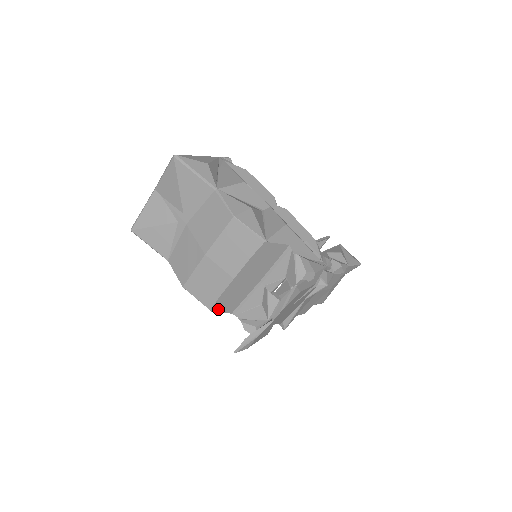
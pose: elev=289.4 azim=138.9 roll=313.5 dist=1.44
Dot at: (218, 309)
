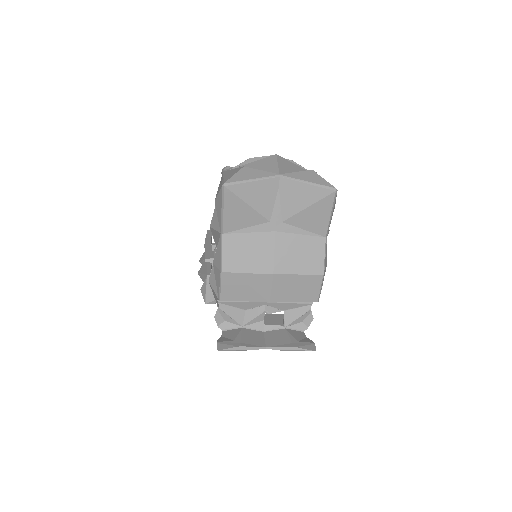
Dot at: occluded
